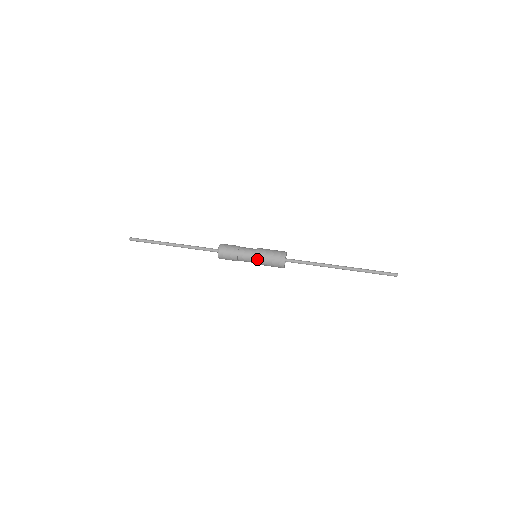
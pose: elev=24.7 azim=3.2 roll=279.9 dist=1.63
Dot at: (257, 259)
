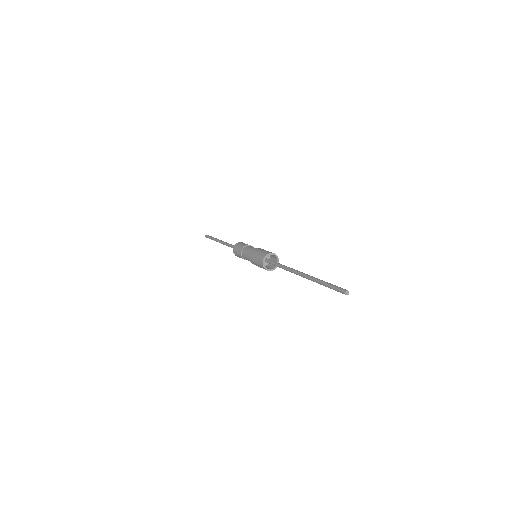
Dot at: (251, 262)
